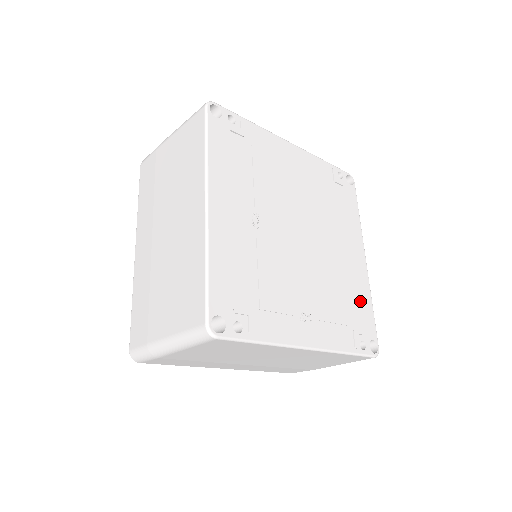
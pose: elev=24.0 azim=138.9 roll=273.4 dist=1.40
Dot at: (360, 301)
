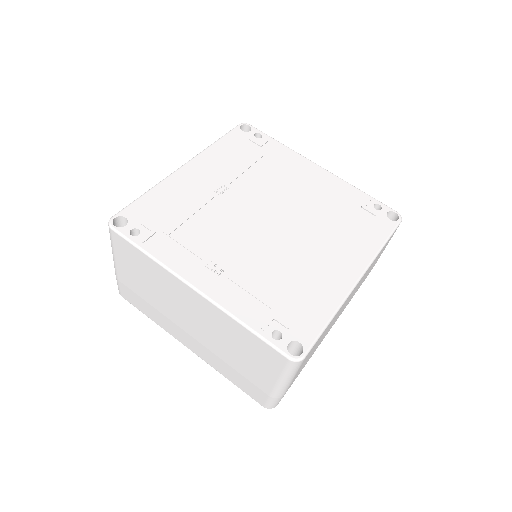
Dot at: (311, 302)
